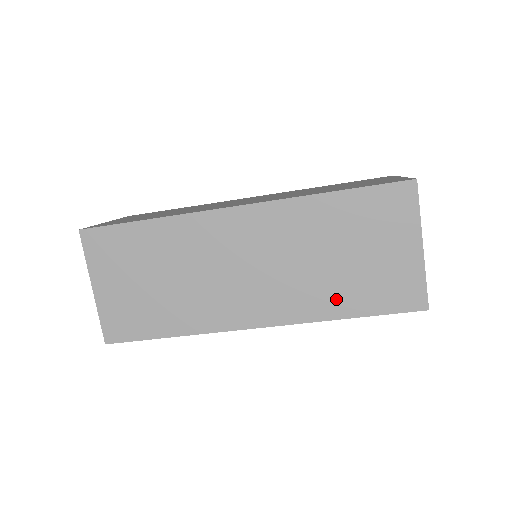
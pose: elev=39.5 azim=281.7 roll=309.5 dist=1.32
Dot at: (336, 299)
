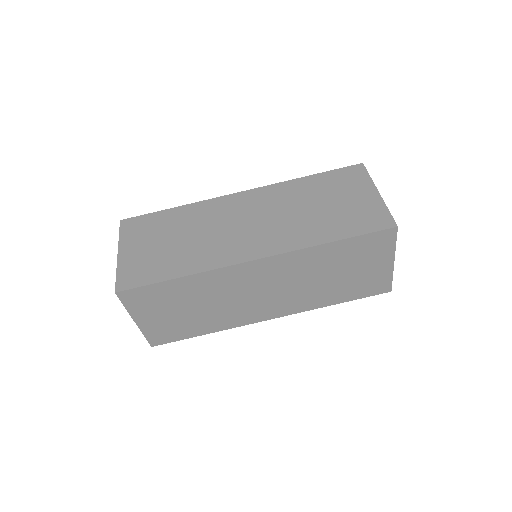
Dot at: (320, 231)
